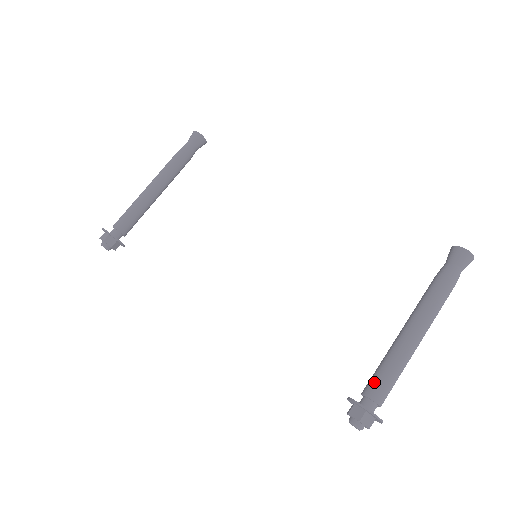
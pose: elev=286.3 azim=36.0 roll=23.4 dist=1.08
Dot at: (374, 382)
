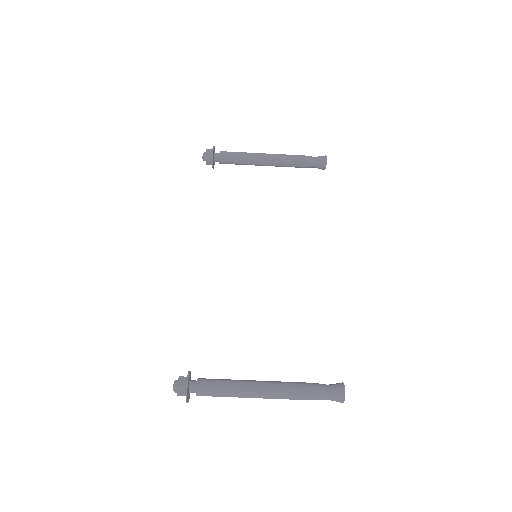
Dot at: (210, 381)
